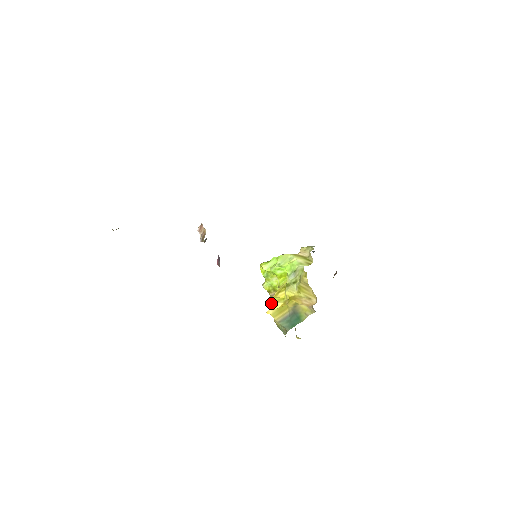
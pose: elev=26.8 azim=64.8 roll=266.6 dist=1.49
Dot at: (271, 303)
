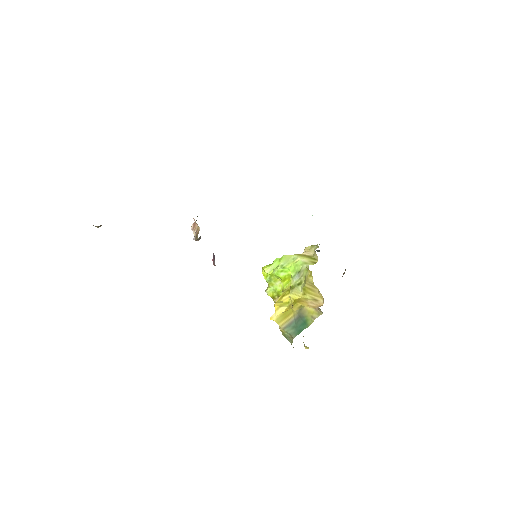
Dot at: occluded
